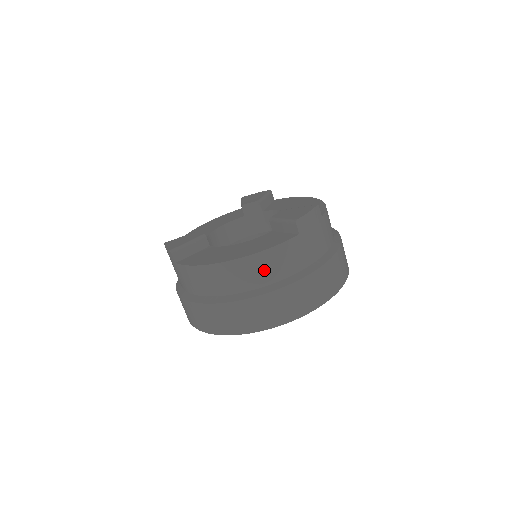
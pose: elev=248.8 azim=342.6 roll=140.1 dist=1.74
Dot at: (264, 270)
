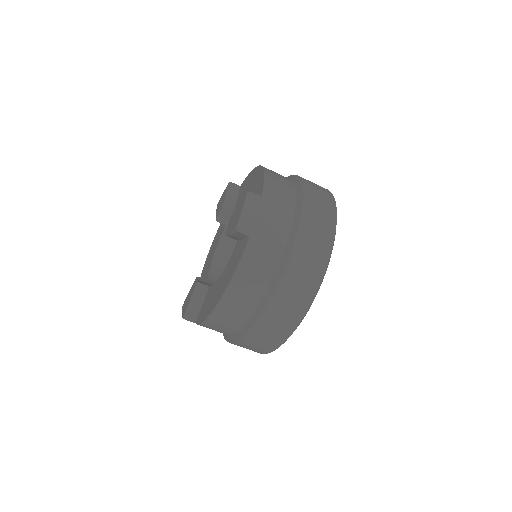
Dot at: (248, 289)
